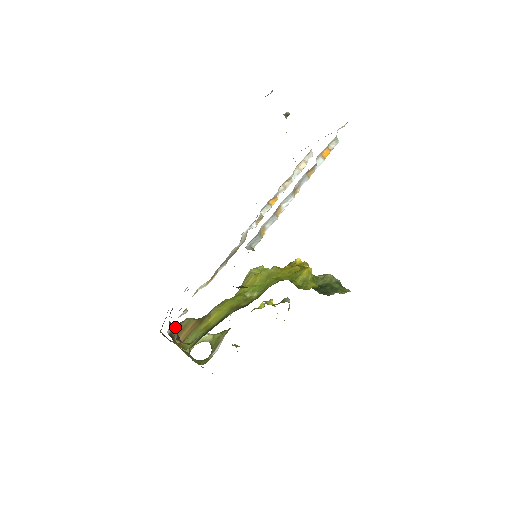
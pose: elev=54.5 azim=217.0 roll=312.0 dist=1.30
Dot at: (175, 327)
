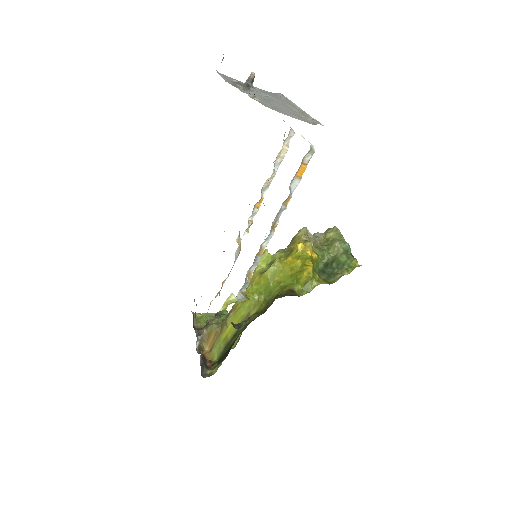
Dot at: (201, 336)
